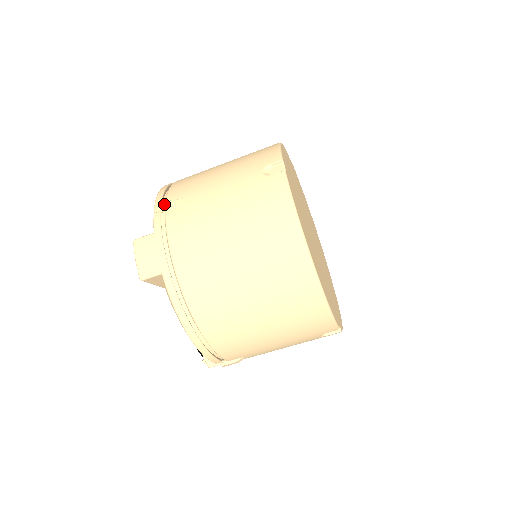
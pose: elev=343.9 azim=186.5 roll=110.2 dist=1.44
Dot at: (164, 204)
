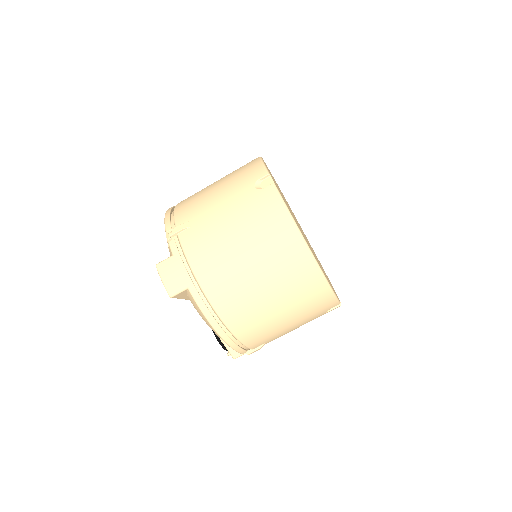
Dot at: (175, 229)
